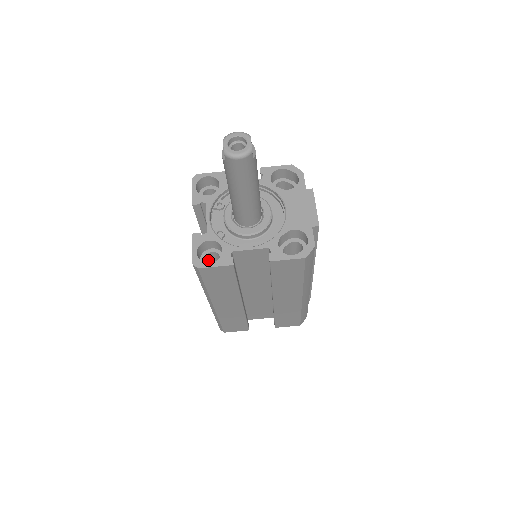
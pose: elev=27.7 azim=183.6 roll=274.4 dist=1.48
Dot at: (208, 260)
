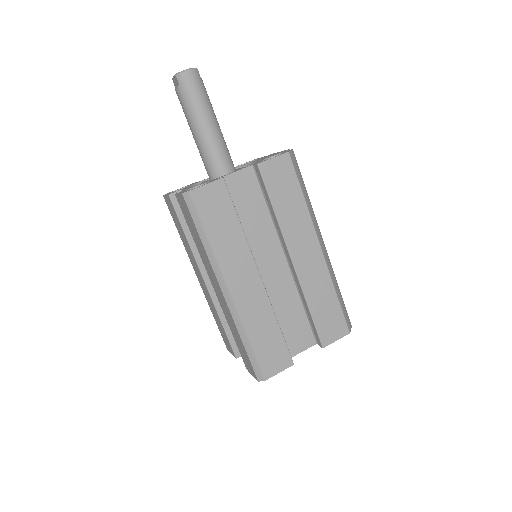
Dot at: occluded
